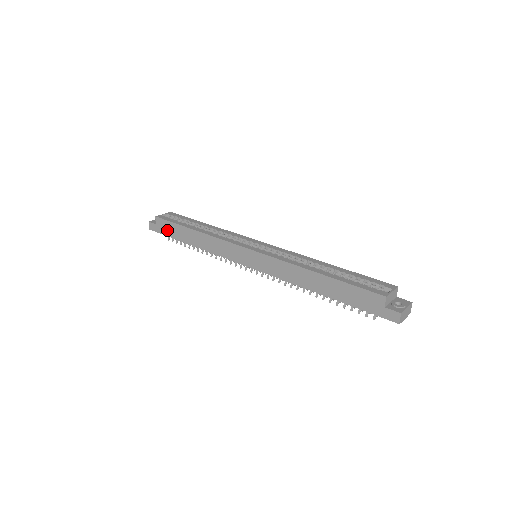
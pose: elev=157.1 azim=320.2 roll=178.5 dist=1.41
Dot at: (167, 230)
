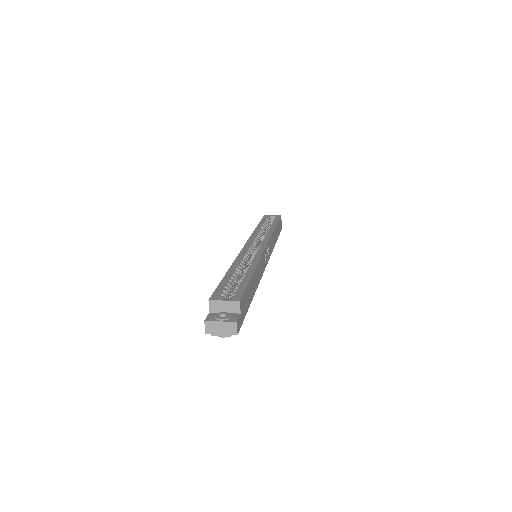
Dot at: occluded
